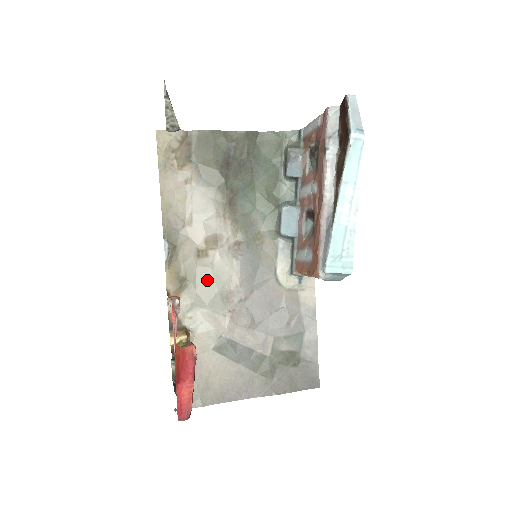
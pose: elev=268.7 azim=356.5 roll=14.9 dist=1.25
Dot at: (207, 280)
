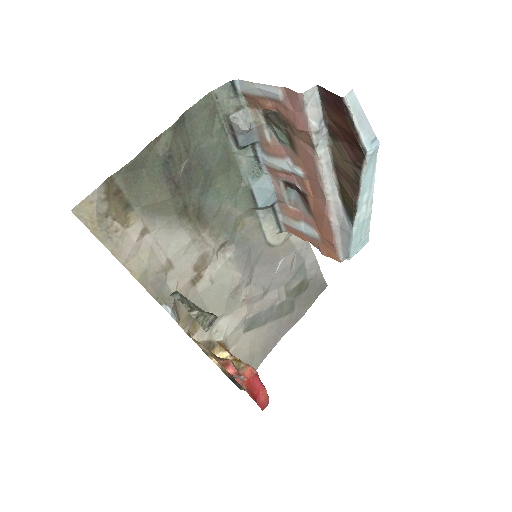
Dot at: (214, 296)
